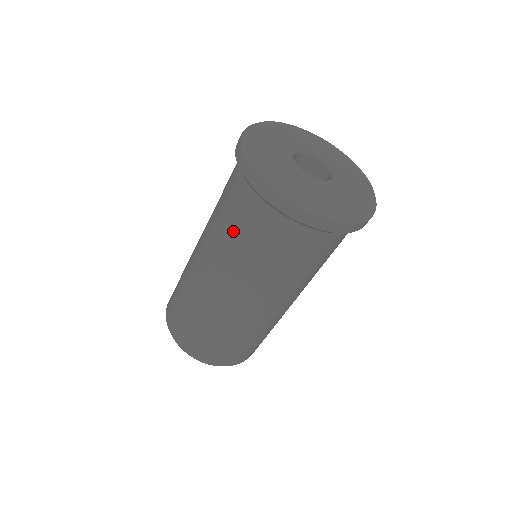
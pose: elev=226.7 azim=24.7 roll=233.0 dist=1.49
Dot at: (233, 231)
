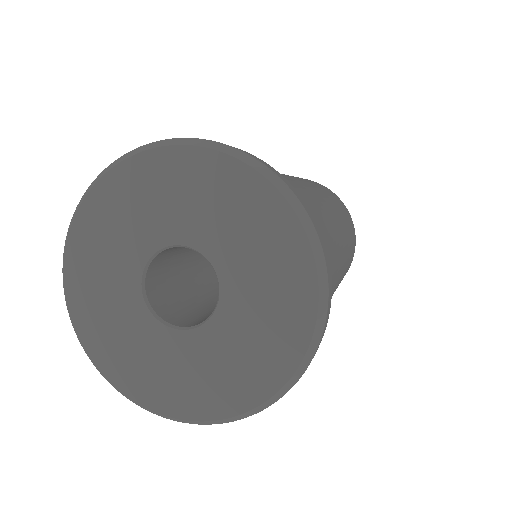
Dot at: occluded
